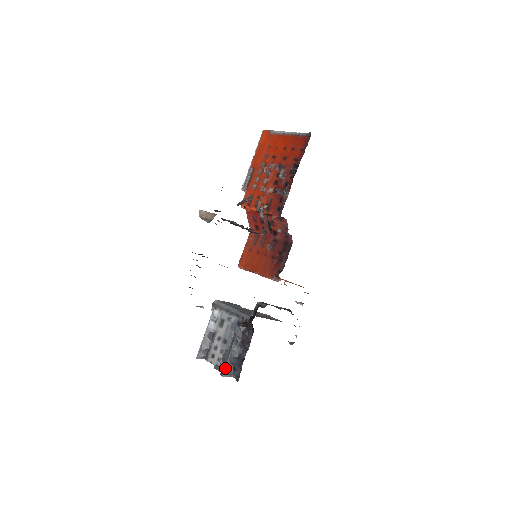
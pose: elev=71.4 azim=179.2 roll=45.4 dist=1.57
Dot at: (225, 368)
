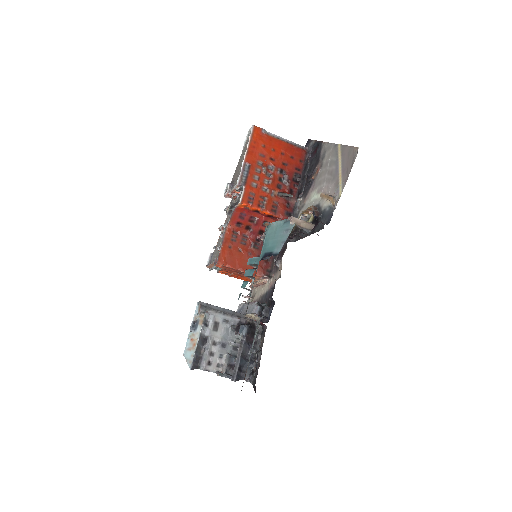
Dot at: (237, 373)
